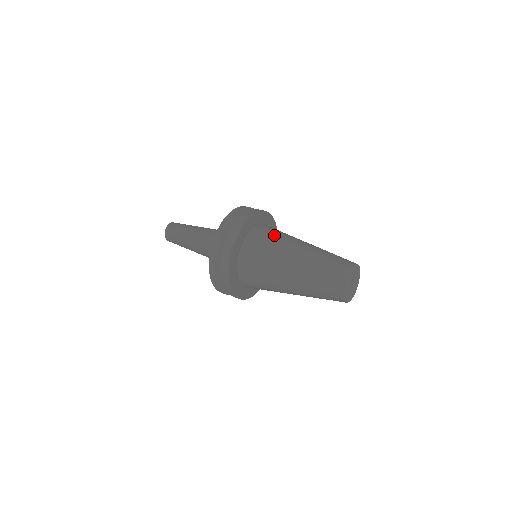
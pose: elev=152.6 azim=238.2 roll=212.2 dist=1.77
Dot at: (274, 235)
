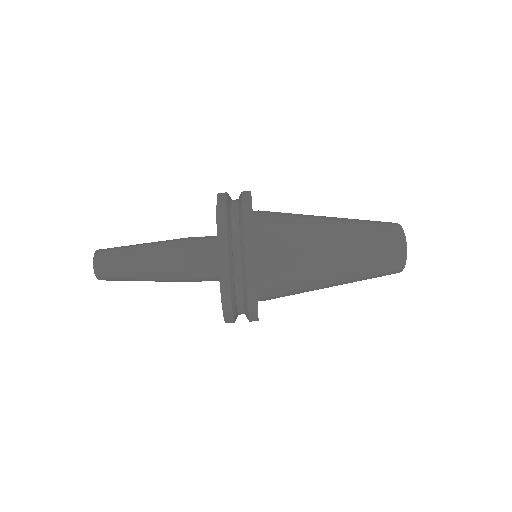
Dot at: (291, 283)
